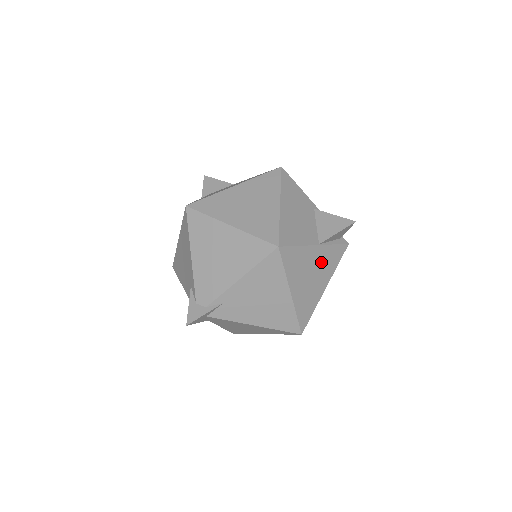
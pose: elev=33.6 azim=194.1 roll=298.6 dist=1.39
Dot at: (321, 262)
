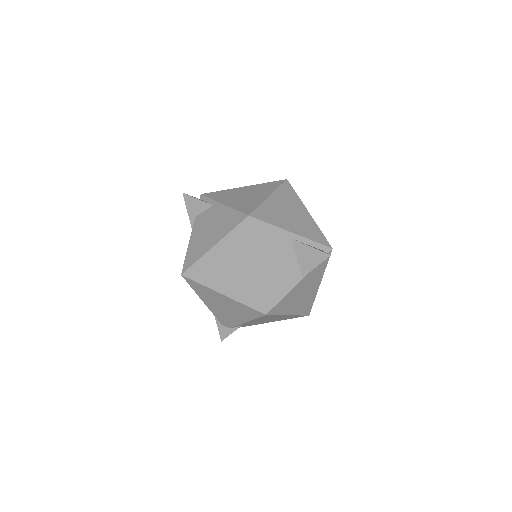
Dot at: (309, 281)
